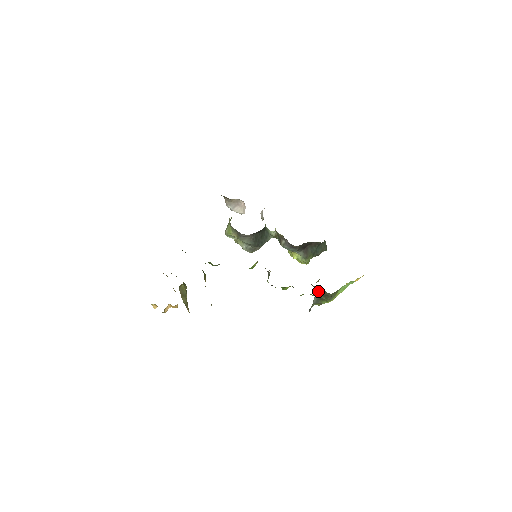
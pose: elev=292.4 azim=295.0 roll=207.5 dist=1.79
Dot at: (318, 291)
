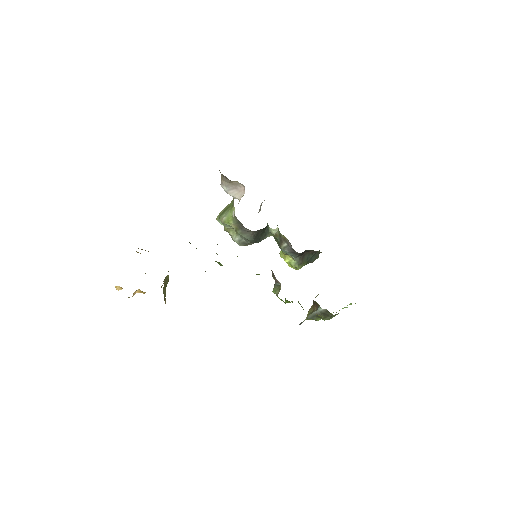
Dot at: (320, 309)
